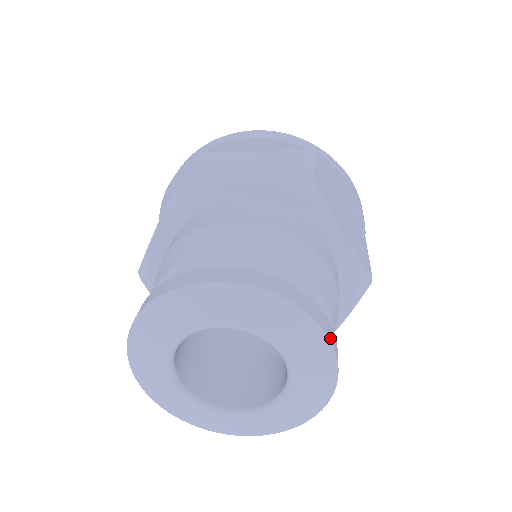
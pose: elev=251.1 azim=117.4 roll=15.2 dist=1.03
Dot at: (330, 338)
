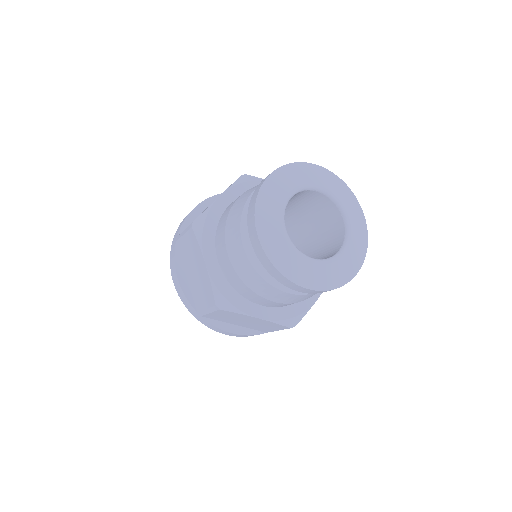
Dot at: (364, 220)
